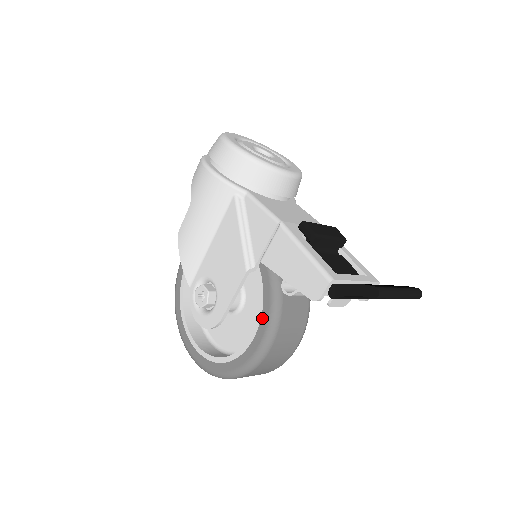
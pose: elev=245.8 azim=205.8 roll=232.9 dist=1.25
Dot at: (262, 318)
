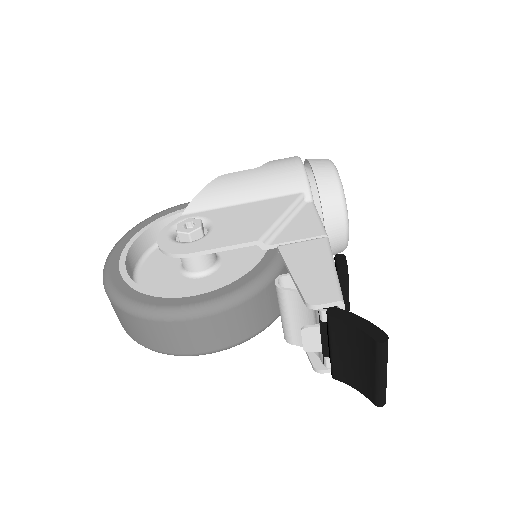
Dot at: (227, 286)
